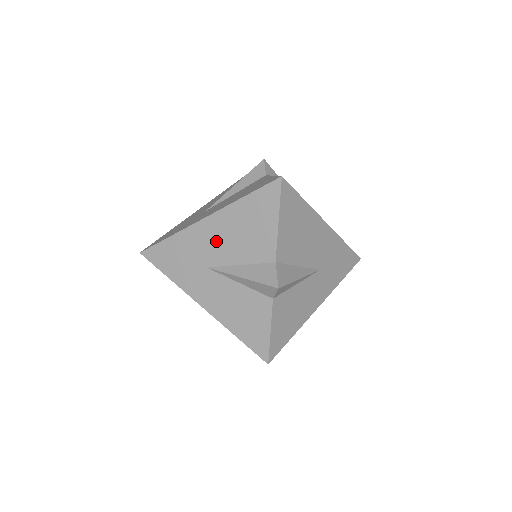
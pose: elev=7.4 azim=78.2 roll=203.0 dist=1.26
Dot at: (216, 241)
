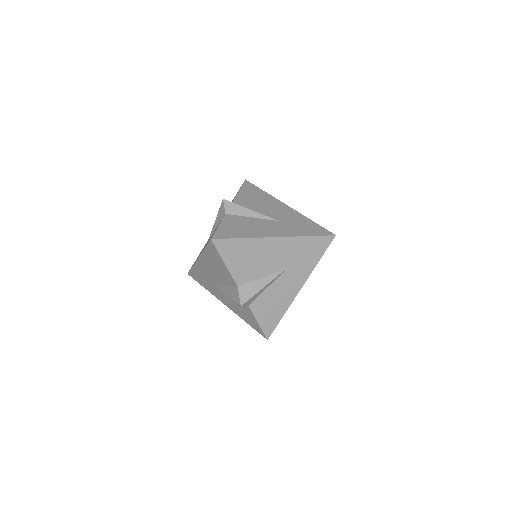
Dot at: (209, 272)
